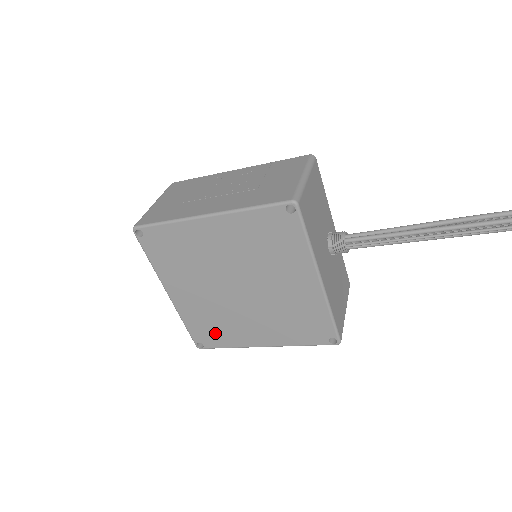
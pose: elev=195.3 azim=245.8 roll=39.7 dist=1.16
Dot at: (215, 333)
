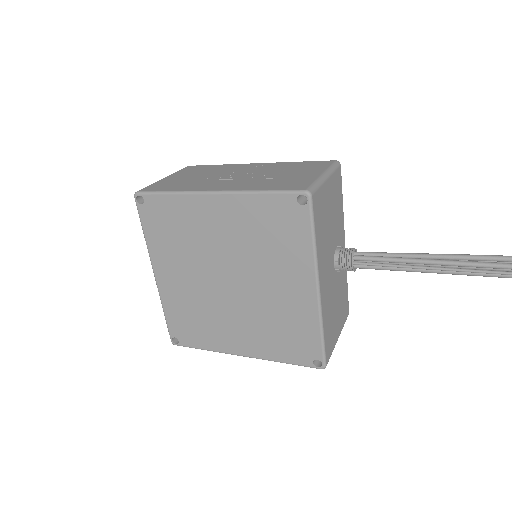
Dot at: (194, 329)
